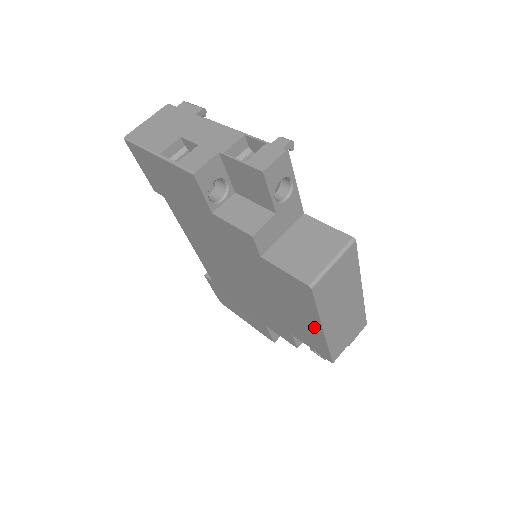
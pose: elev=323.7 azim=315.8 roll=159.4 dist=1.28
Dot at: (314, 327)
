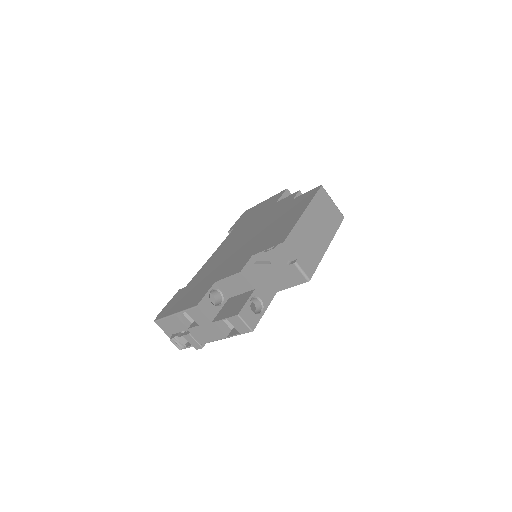
Dot at: (296, 217)
